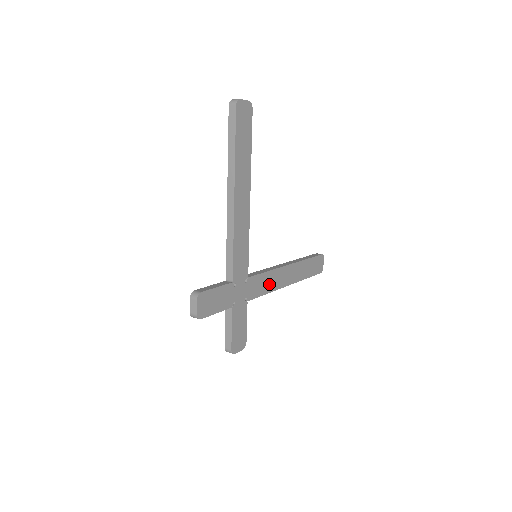
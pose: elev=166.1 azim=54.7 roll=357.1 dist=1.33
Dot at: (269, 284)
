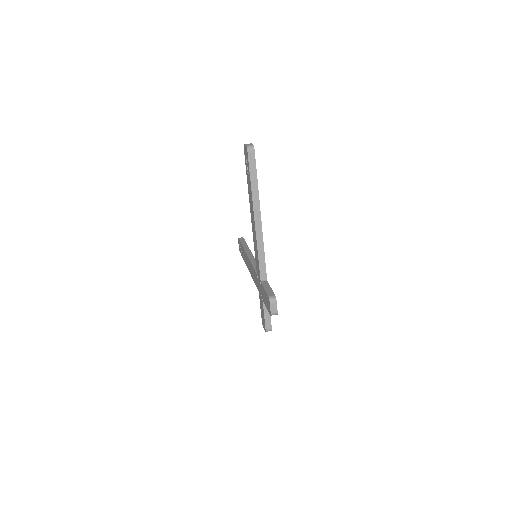
Dot at: occluded
